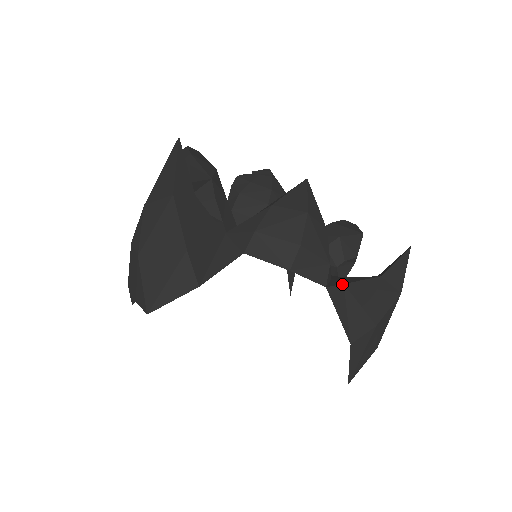
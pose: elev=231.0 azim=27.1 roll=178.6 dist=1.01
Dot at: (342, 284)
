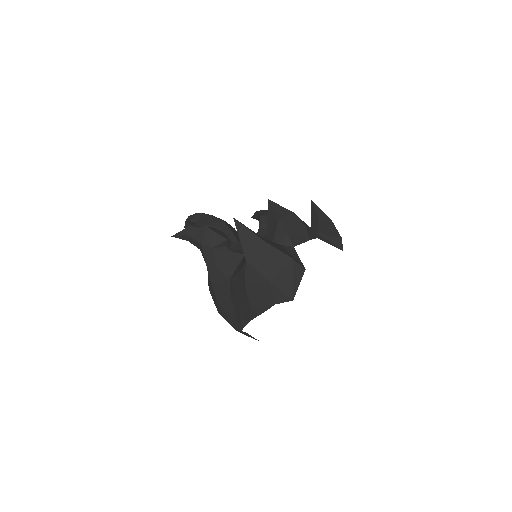
Dot at: (316, 233)
